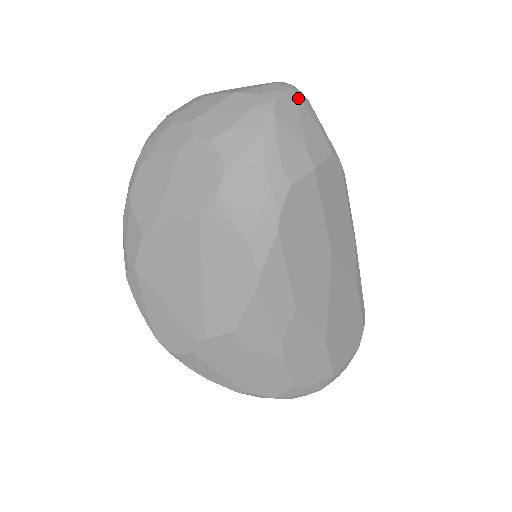
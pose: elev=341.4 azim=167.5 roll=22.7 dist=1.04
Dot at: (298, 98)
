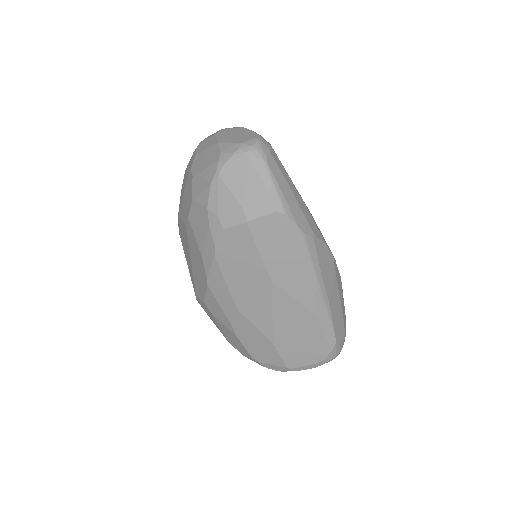
Dot at: (249, 161)
